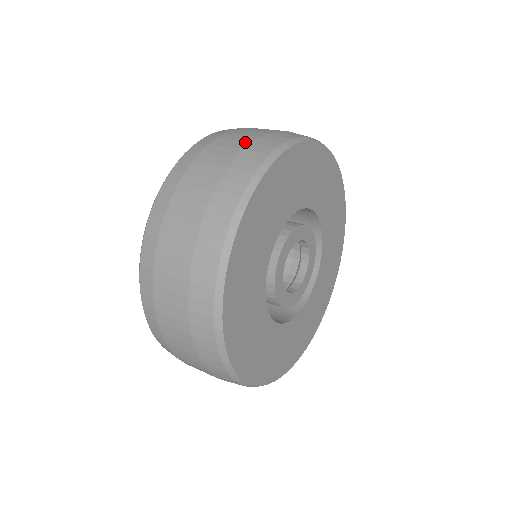
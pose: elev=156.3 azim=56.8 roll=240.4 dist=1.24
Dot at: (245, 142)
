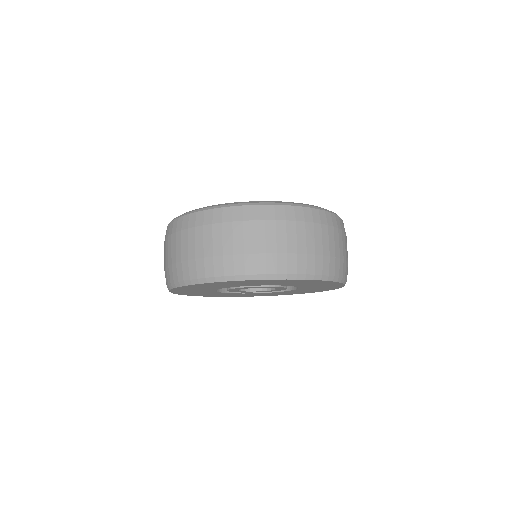
Dot at: (211, 251)
